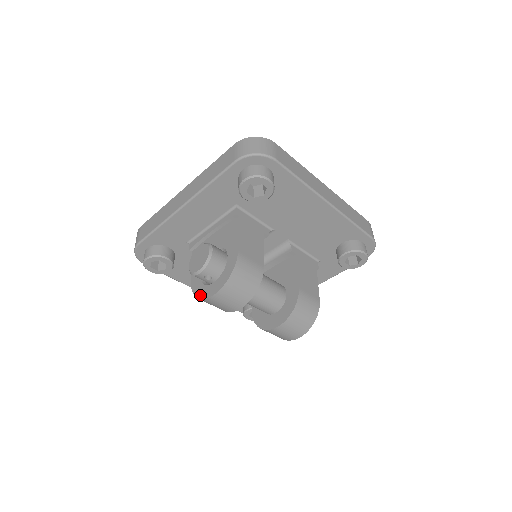
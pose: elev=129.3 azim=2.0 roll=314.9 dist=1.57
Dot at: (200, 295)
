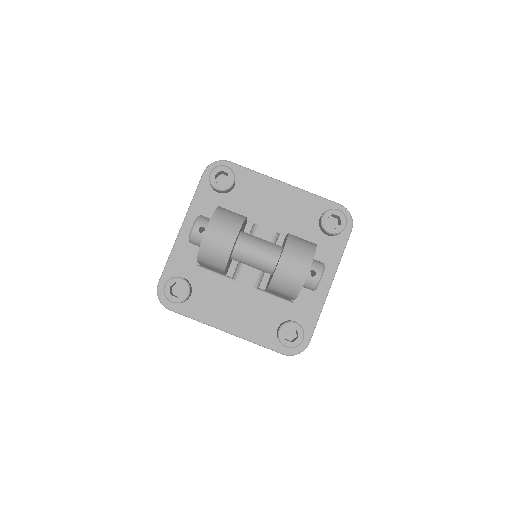
Dot at: (200, 246)
